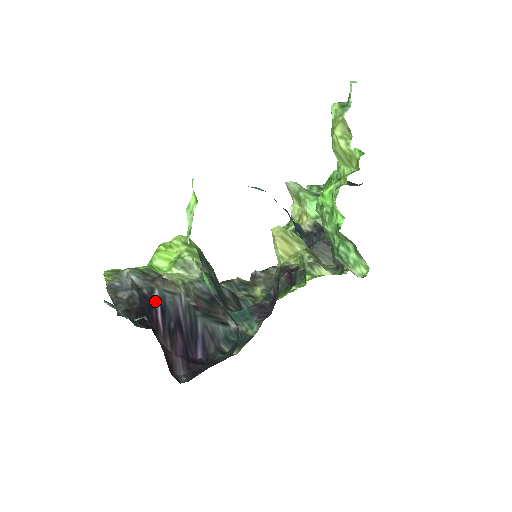
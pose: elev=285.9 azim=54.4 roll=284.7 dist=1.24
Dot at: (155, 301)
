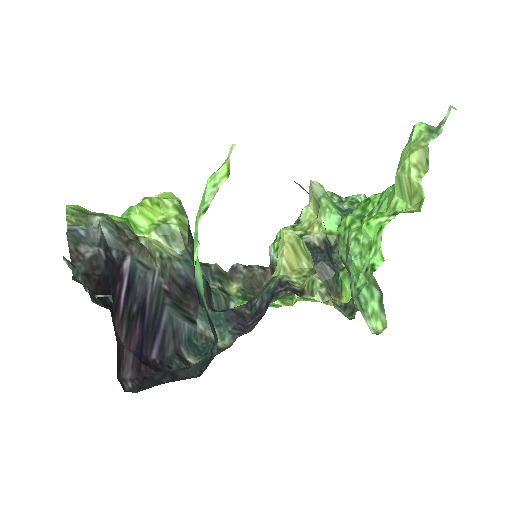
Dot at: (123, 272)
